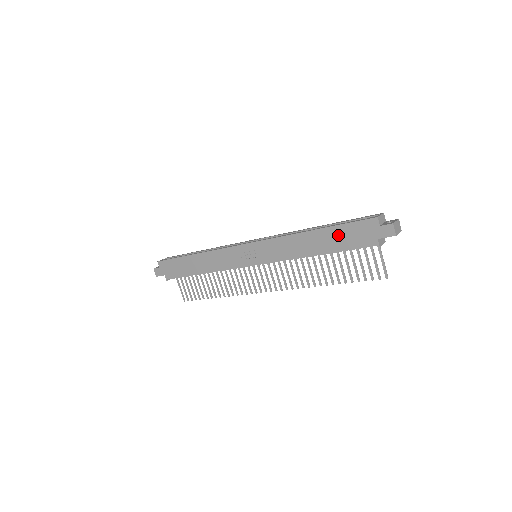
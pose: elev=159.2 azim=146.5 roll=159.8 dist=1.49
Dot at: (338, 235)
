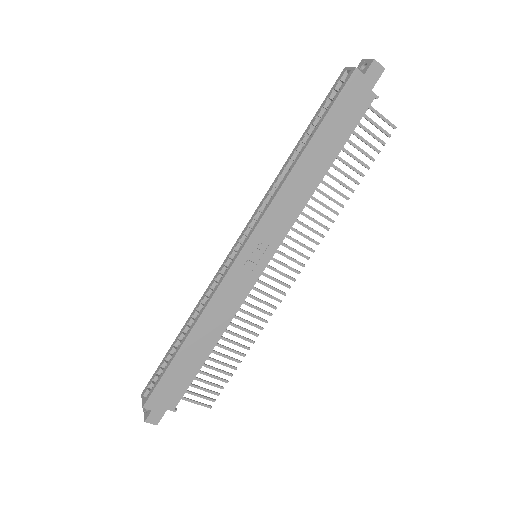
Dot at: (332, 129)
